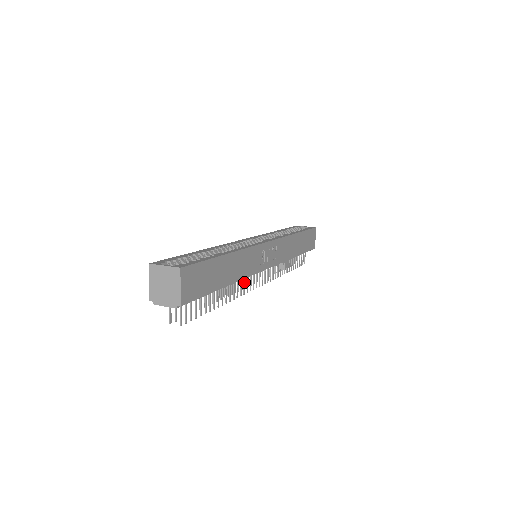
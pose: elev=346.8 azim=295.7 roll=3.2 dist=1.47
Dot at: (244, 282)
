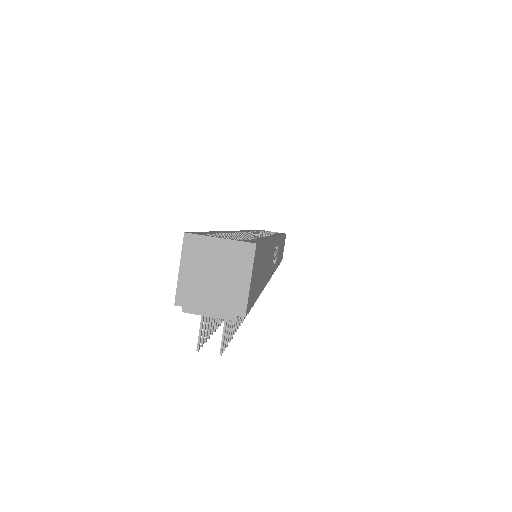
Dot at: occluded
